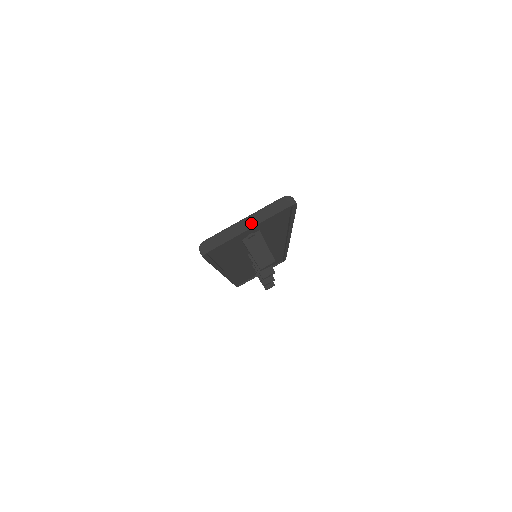
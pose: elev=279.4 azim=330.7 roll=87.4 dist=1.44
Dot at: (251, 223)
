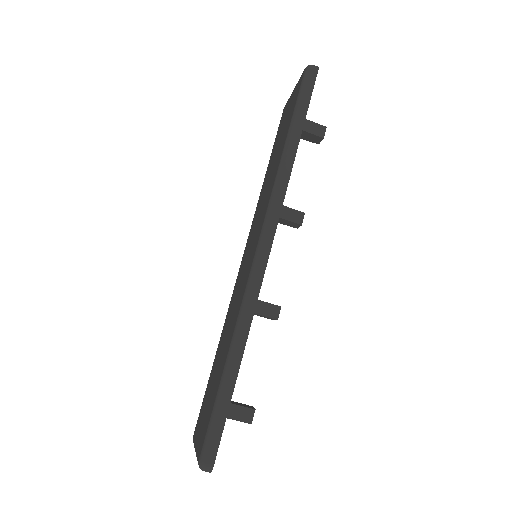
Dot at: occluded
